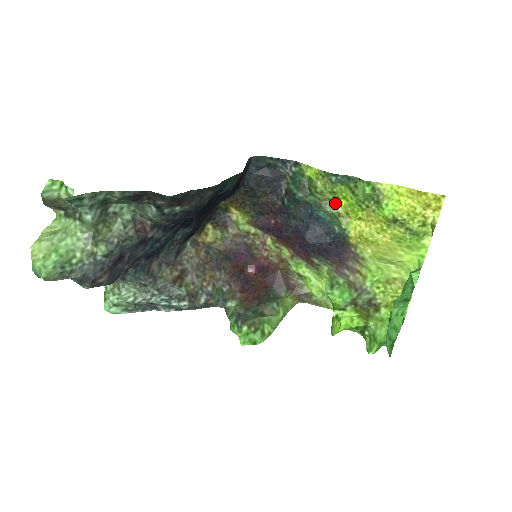
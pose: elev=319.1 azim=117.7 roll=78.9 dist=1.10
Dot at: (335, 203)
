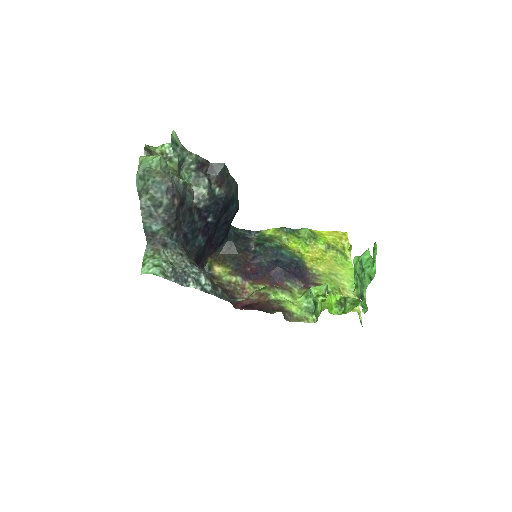
Dot at: (289, 247)
